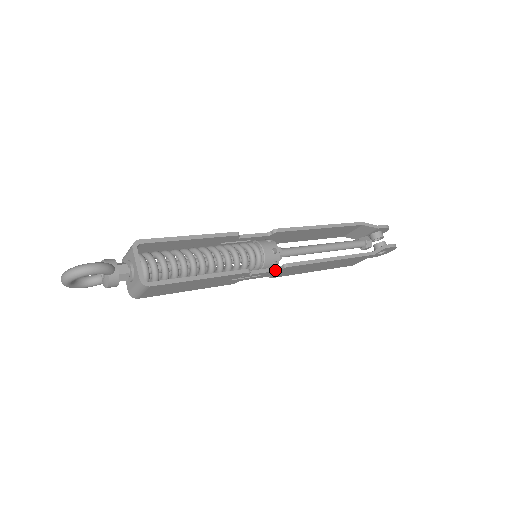
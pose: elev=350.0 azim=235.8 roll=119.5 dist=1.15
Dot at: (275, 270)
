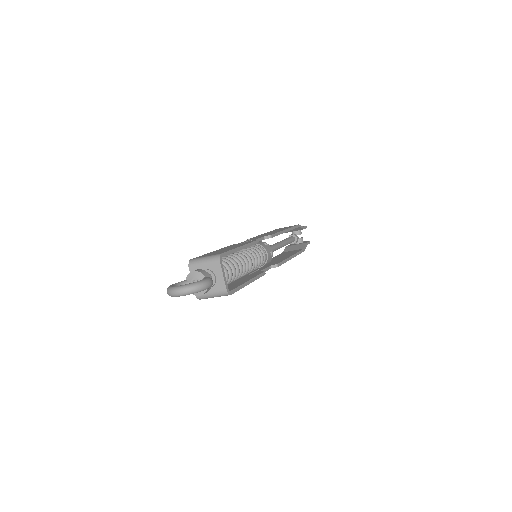
Dot at: occluded
